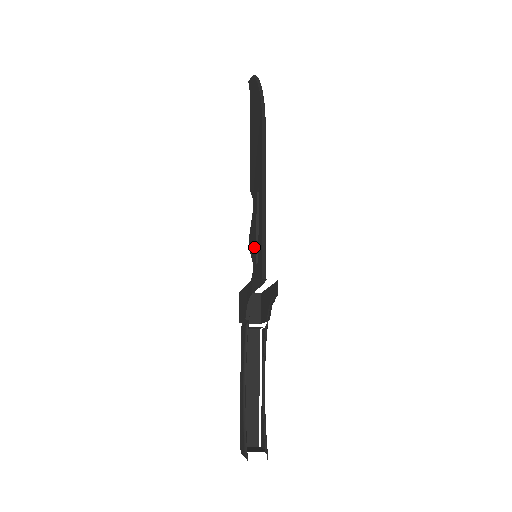
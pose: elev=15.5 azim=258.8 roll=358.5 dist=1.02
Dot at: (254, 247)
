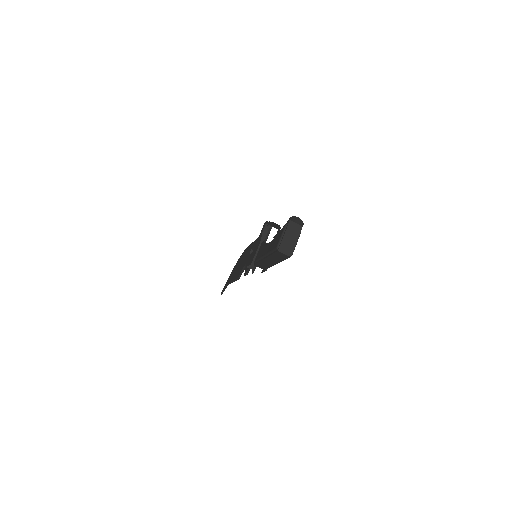
Dot at: occluded
